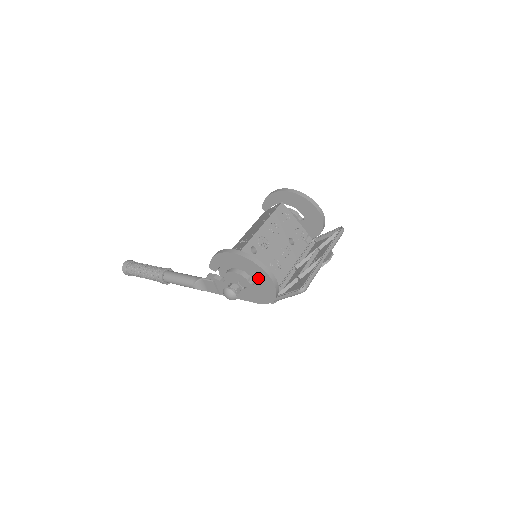
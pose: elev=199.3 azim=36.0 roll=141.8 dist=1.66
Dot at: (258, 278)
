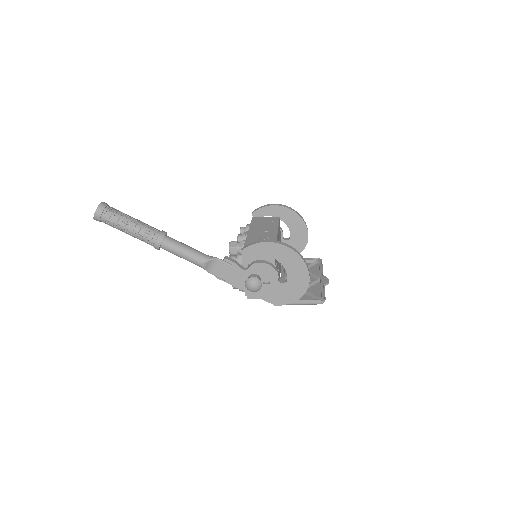
Dot at: (294, 278)
